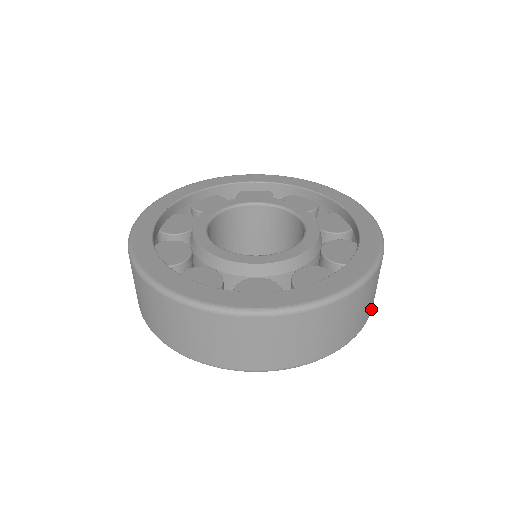
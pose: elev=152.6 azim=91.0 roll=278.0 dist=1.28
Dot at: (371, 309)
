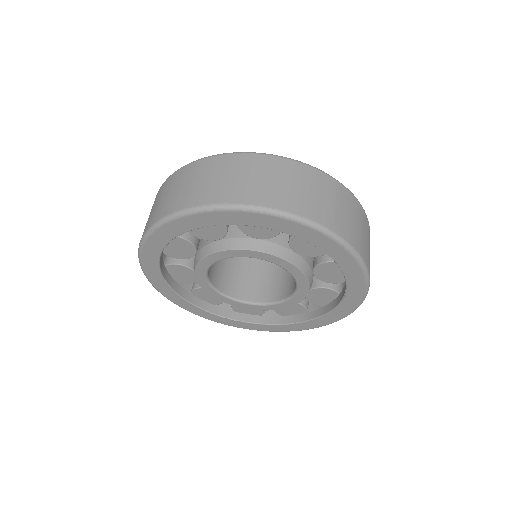
Dot at: (325, 222)
